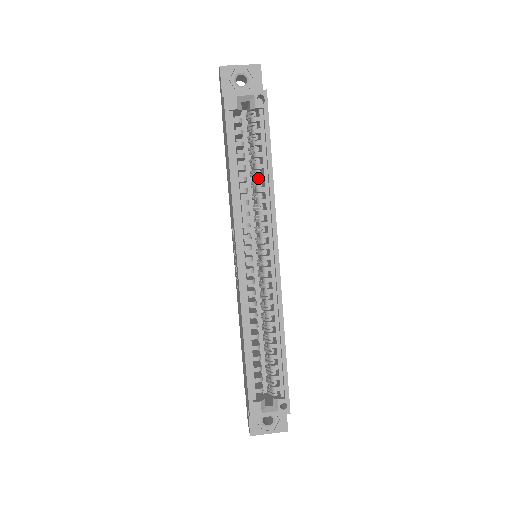
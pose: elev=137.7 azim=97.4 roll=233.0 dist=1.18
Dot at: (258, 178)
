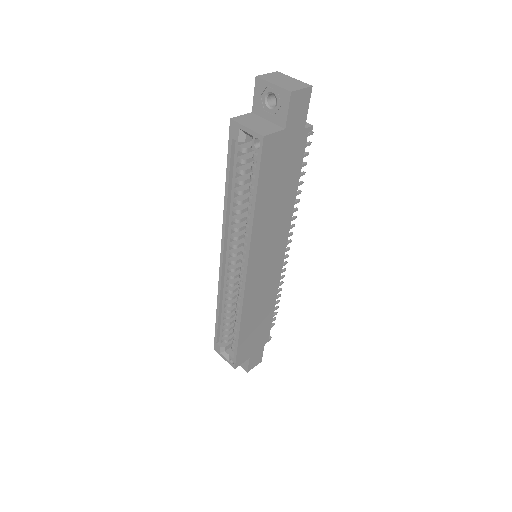
Dot at: (247, 209)
